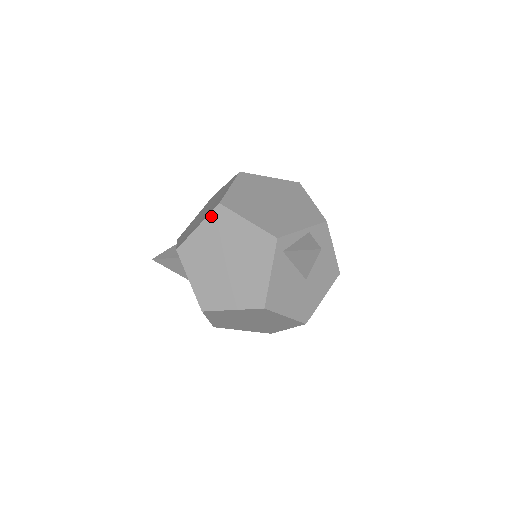
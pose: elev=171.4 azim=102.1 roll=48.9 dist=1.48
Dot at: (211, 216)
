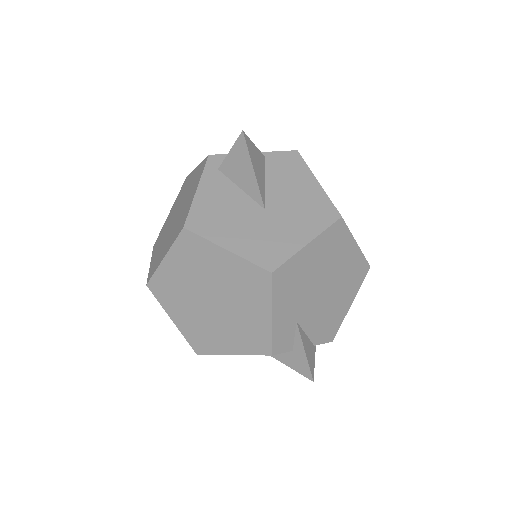
Dot at: (179, 193)
